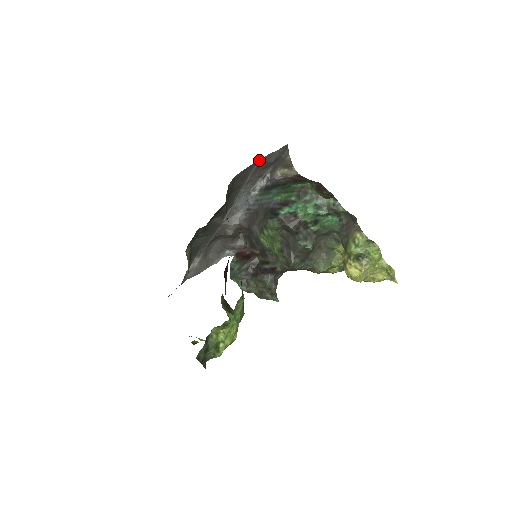
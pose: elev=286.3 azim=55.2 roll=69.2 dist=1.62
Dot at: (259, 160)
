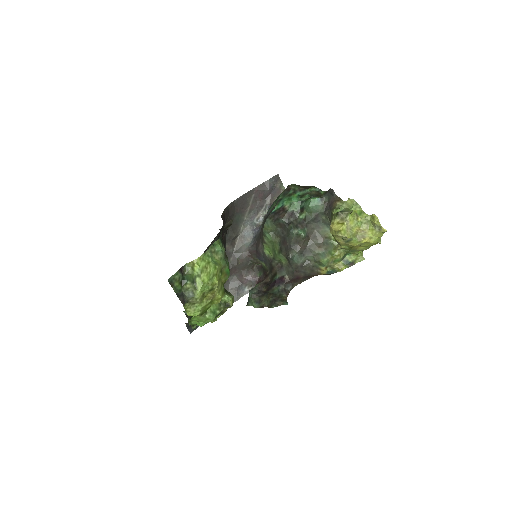
Dot at: (255, 188)
